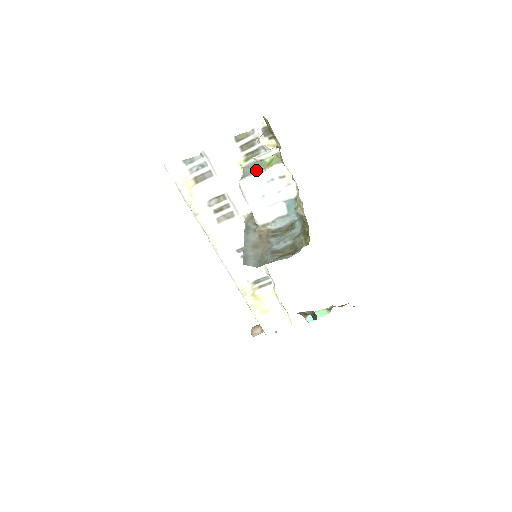
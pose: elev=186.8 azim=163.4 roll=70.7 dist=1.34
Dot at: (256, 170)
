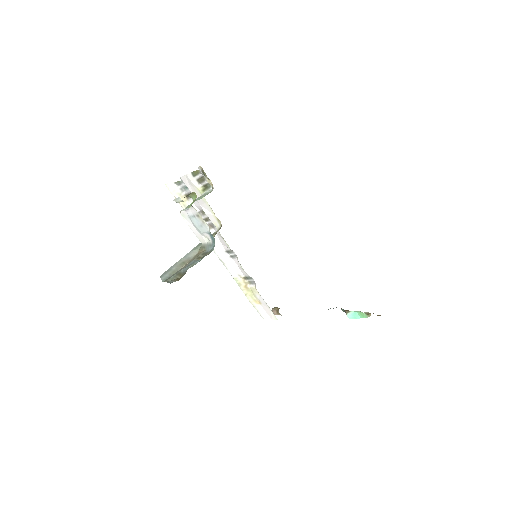
Dot at: (188, 206)
